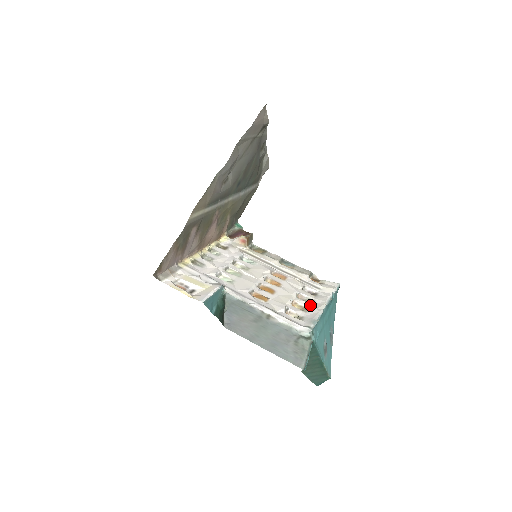
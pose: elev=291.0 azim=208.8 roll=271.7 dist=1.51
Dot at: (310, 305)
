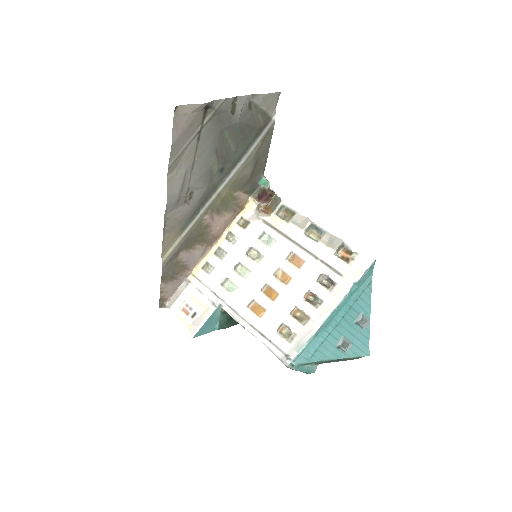
Dot at: (313, 312)
